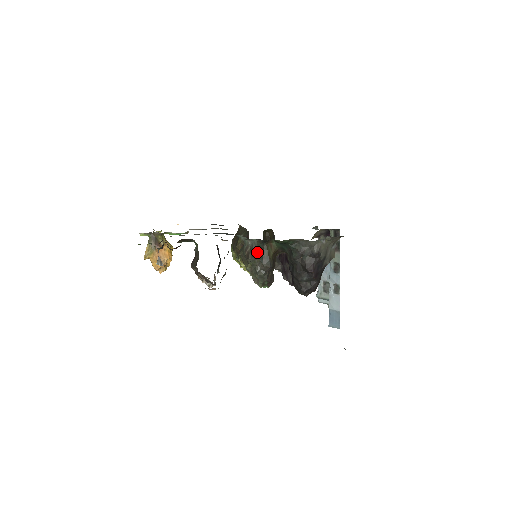
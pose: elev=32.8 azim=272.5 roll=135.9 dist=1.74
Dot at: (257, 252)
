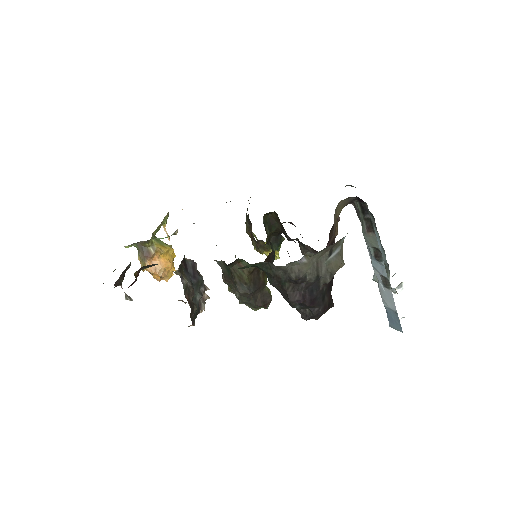
Dot at: (228, 275)
